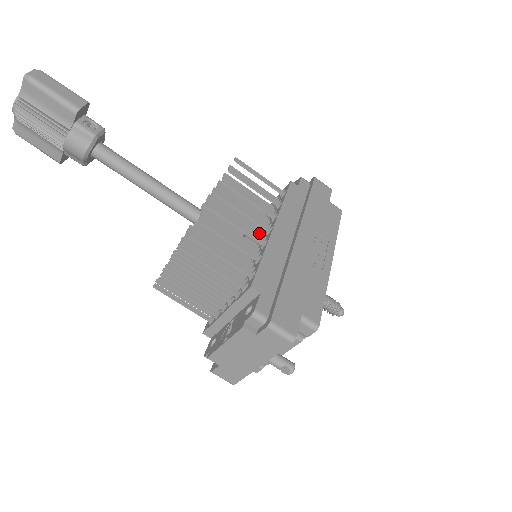
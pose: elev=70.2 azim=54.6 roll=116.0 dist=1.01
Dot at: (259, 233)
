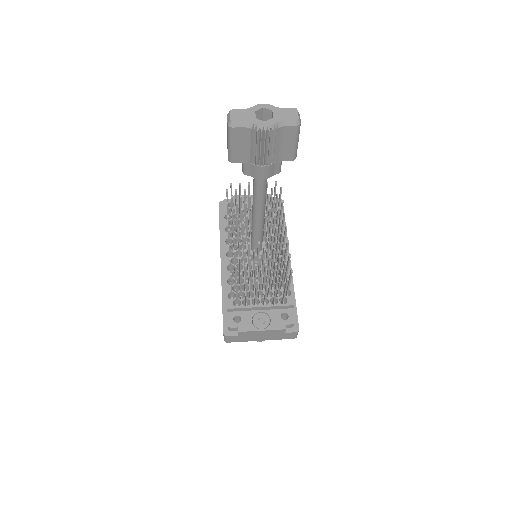
Dot at: occluded
